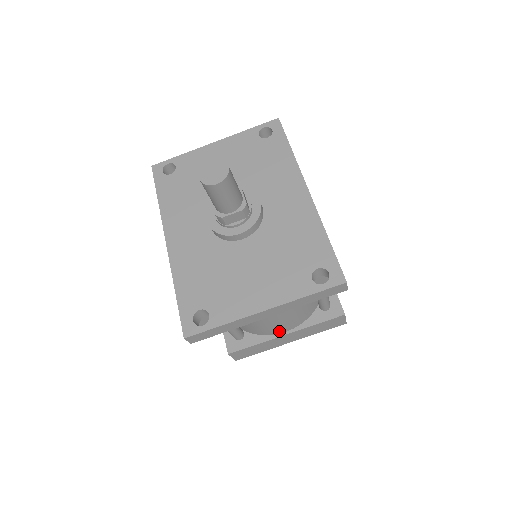
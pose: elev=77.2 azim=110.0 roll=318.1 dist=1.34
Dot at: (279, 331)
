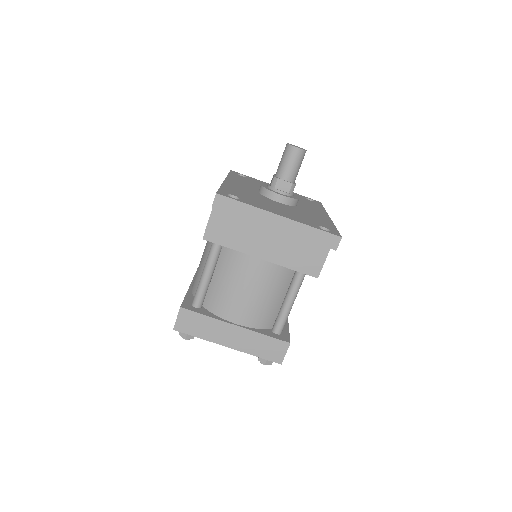
Dot at: (234, 317)
